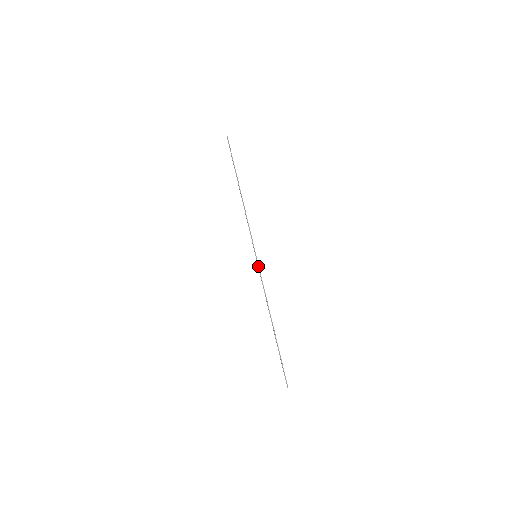
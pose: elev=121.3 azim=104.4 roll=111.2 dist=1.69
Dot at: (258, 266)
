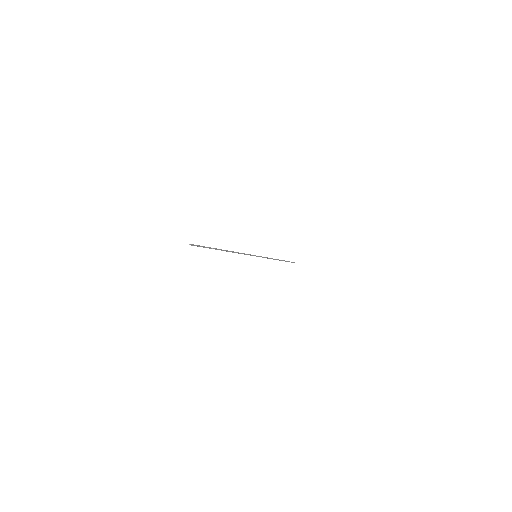
Dot at: (252, 255)
